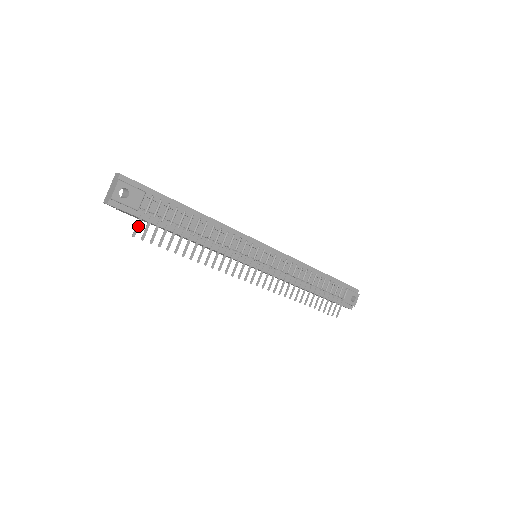
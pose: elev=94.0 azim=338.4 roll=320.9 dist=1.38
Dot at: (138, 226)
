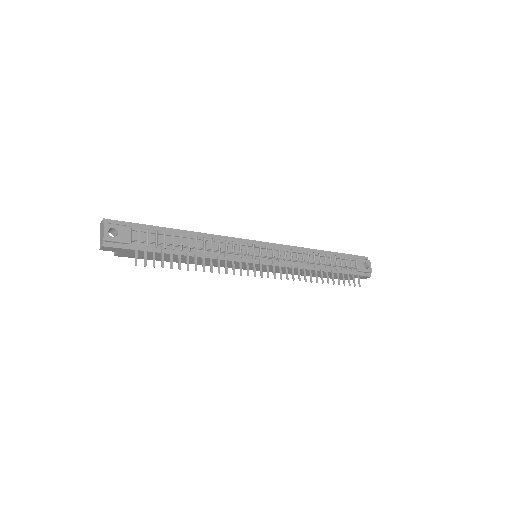
Dot at: (136, 255)
